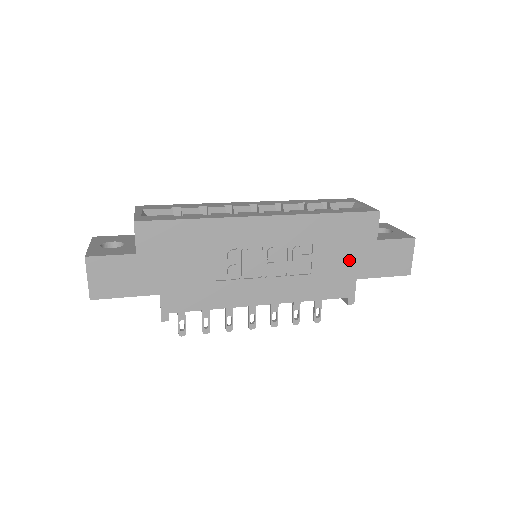
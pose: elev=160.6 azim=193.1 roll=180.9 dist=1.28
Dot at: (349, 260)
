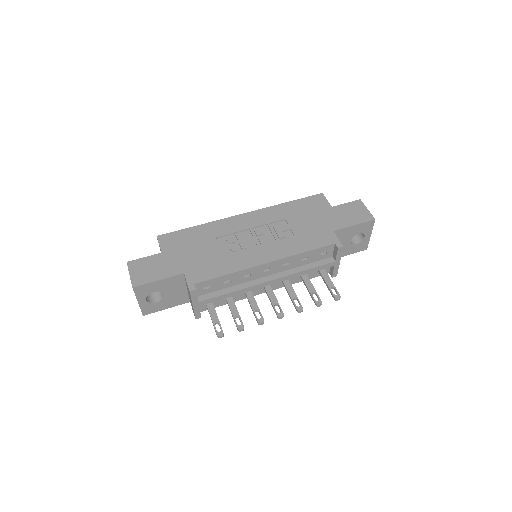
Dot at: (319, 222)
